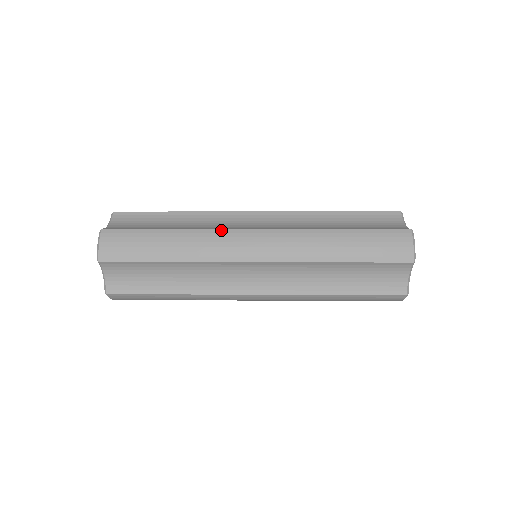
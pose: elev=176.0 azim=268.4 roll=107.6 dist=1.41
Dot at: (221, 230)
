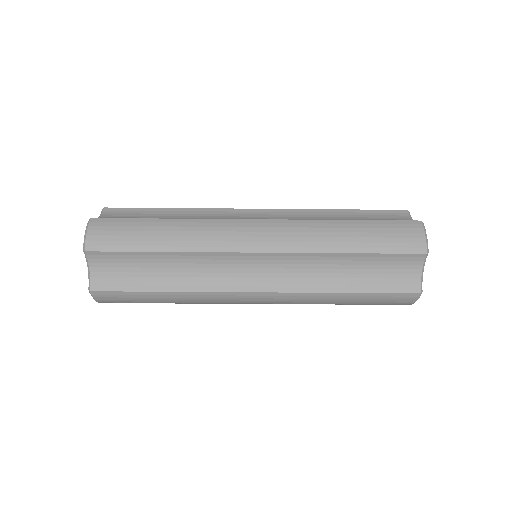
Dot at: occluded
